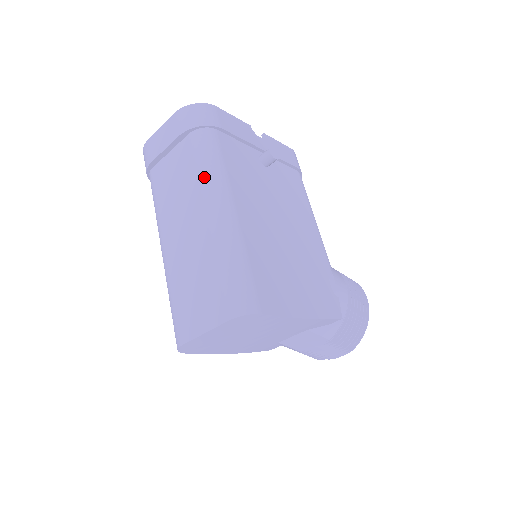
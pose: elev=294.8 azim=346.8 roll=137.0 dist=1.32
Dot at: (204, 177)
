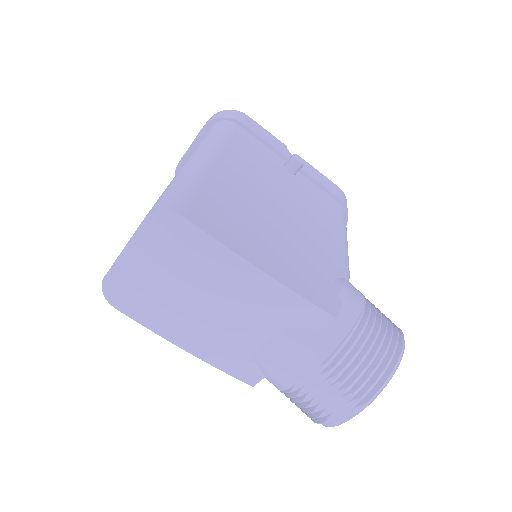
Dot at: (201, 141)
